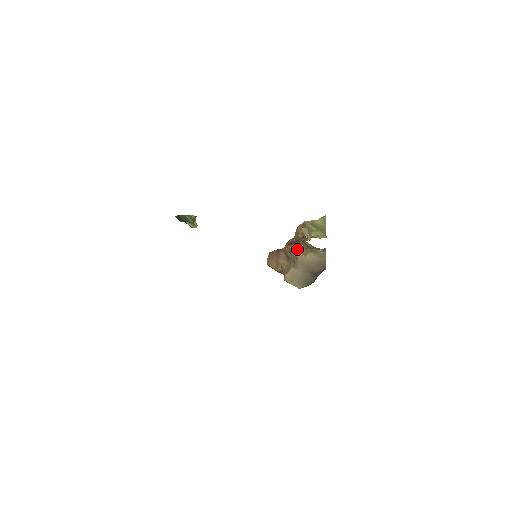
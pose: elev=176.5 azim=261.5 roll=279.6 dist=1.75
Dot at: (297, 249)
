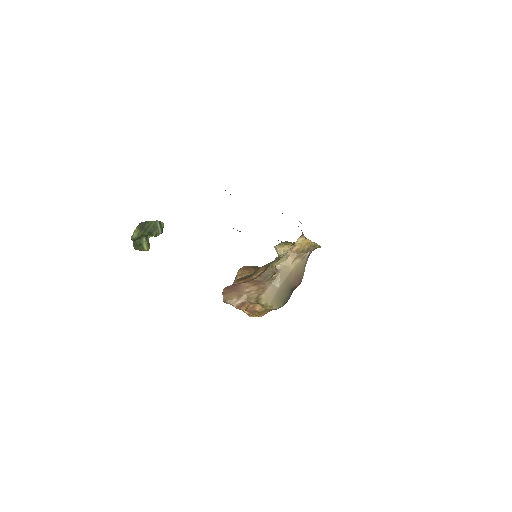
Dot at: (278, 261)
